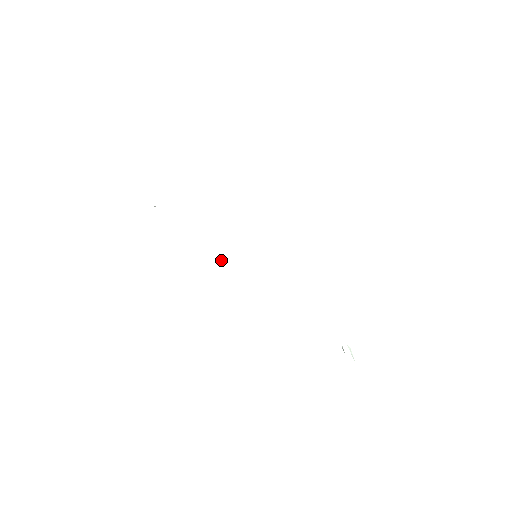
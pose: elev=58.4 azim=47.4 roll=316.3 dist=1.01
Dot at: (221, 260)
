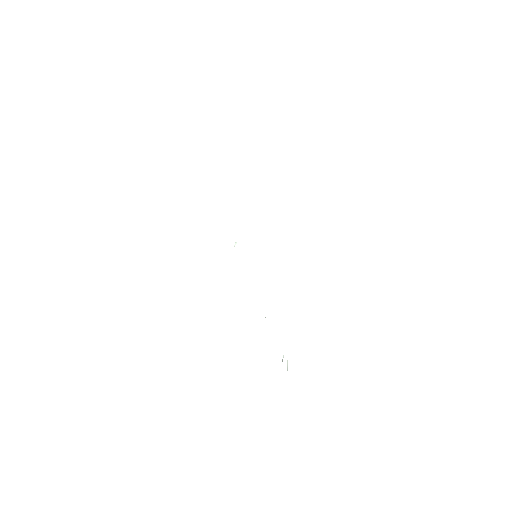
Dot at: (236, 242)
